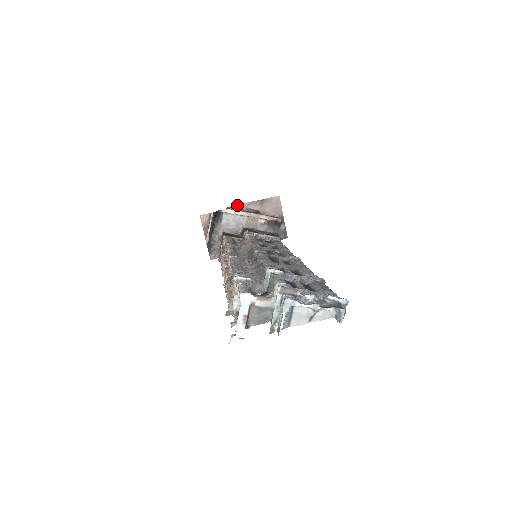
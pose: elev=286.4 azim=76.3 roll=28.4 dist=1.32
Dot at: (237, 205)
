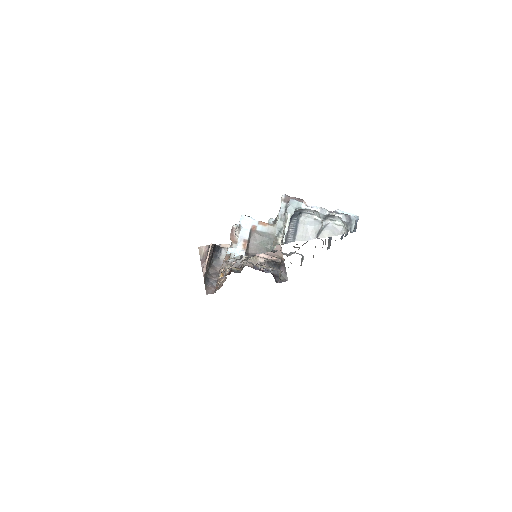
Dot at: occluded
